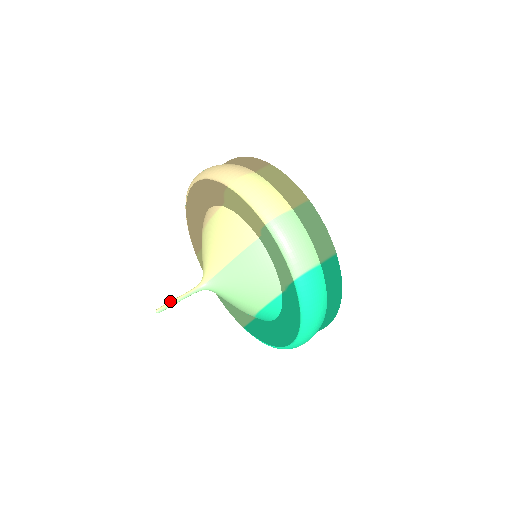
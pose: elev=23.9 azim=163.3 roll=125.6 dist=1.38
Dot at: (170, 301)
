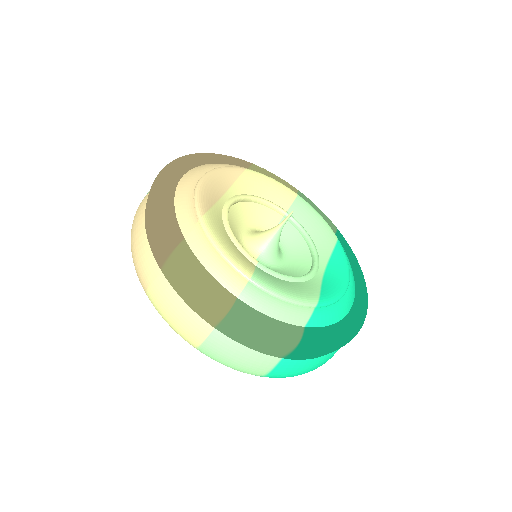
Dot at: occluded
